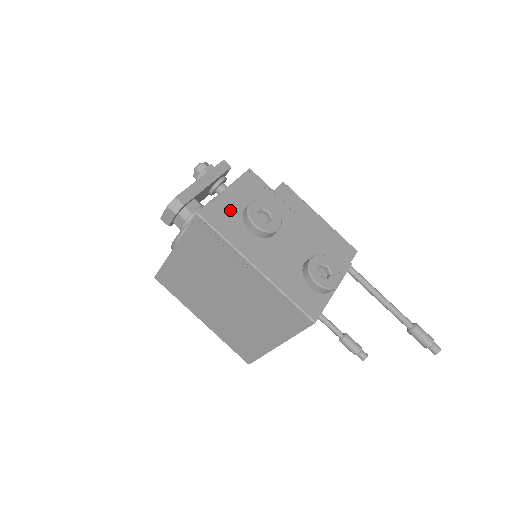
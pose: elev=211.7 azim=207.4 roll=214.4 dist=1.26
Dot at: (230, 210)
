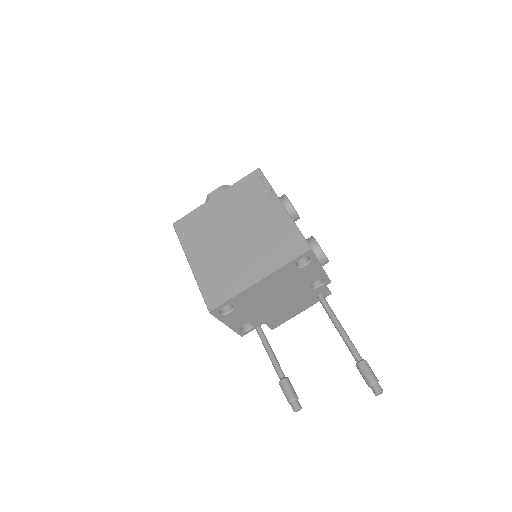
Dot at: occluded
